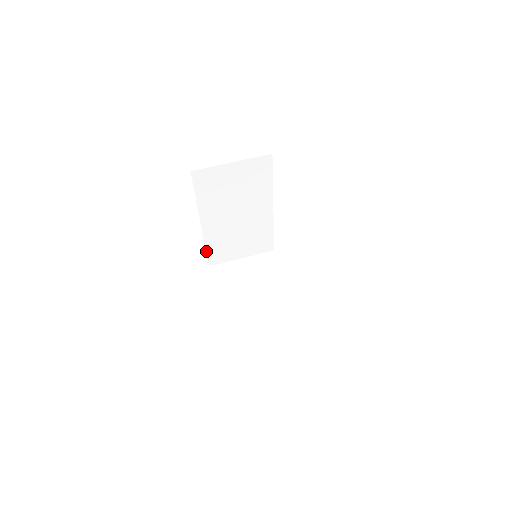
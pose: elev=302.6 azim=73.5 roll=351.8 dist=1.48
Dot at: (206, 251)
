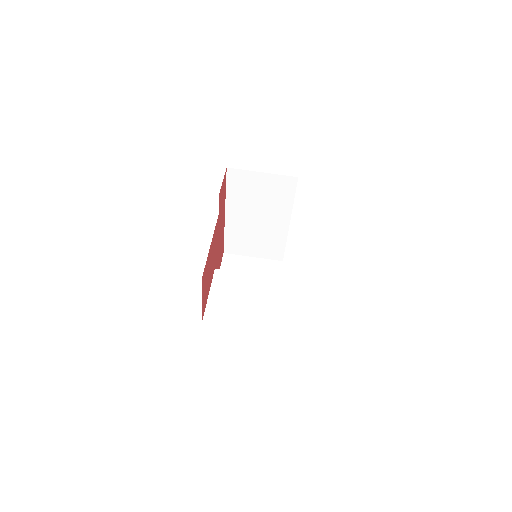
Dot at: (224, 239)
